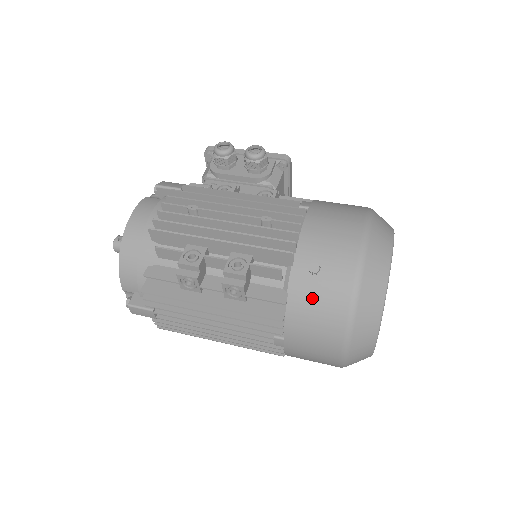
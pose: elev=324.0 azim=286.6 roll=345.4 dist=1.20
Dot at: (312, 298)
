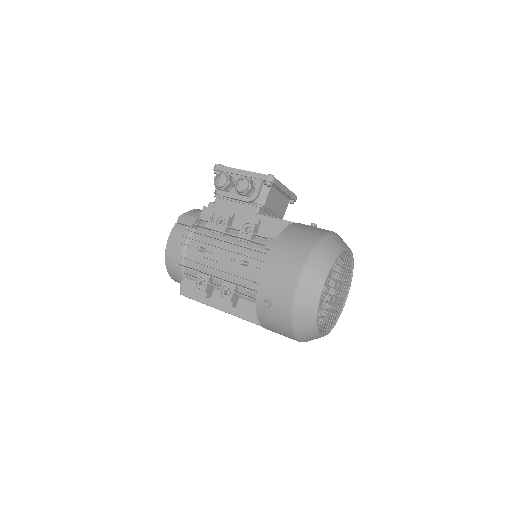
Dot at: (270, 318)
